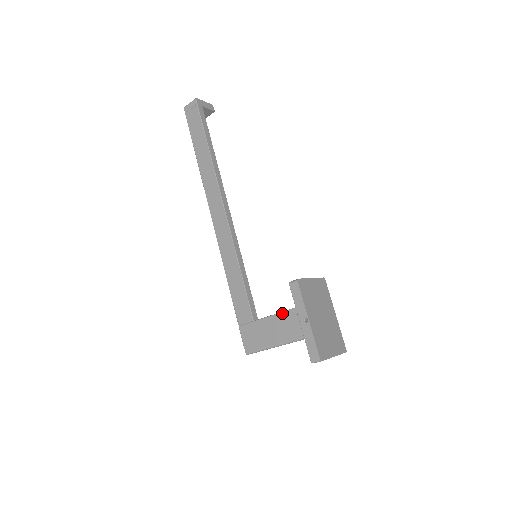
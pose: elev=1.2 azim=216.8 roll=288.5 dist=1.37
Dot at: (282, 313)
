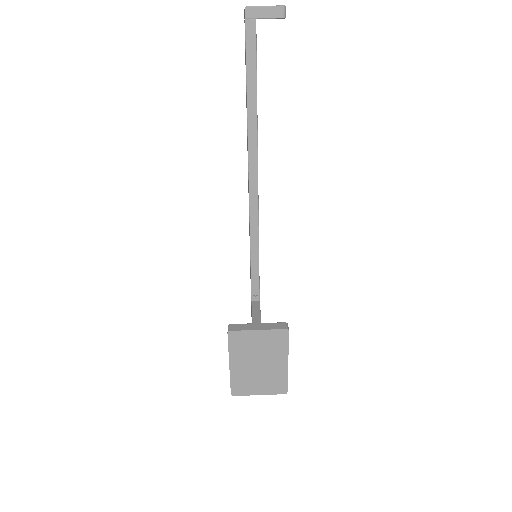
Dot at: occluded
